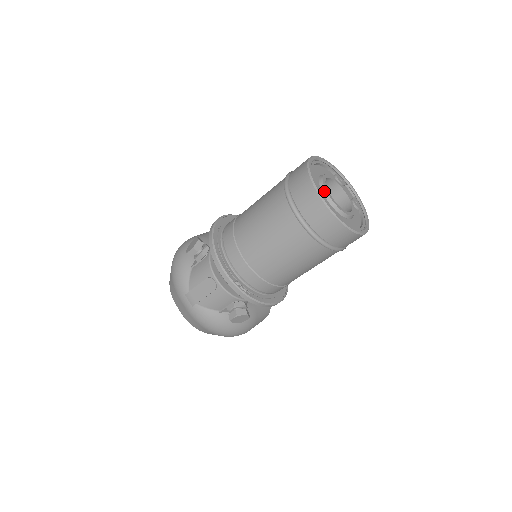
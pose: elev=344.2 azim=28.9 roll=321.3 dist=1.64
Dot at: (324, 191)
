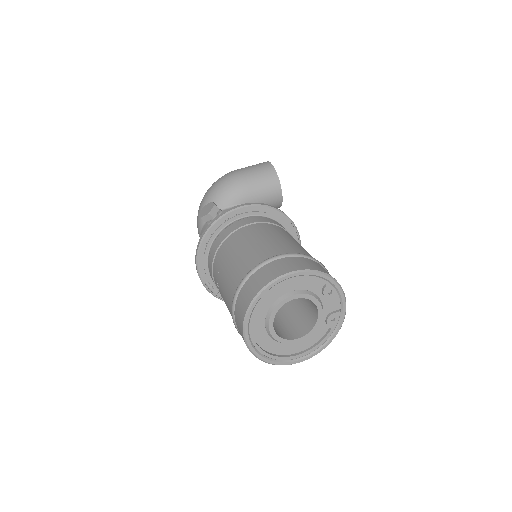
Dot at: (267, 319)
